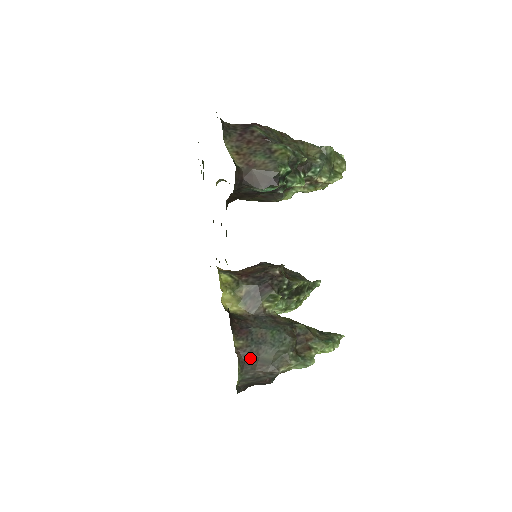
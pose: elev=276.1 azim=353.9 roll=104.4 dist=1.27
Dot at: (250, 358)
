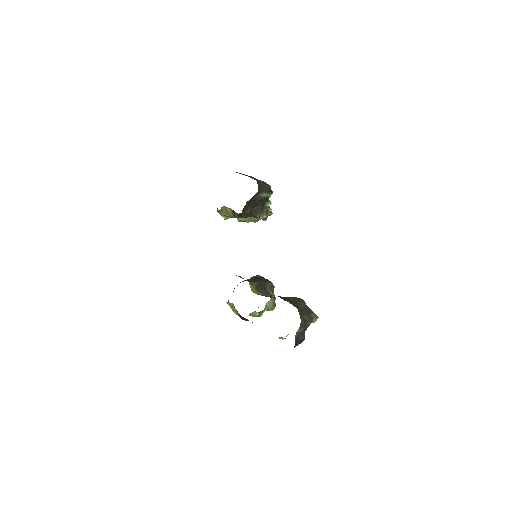
Dot at: (297, 307)
